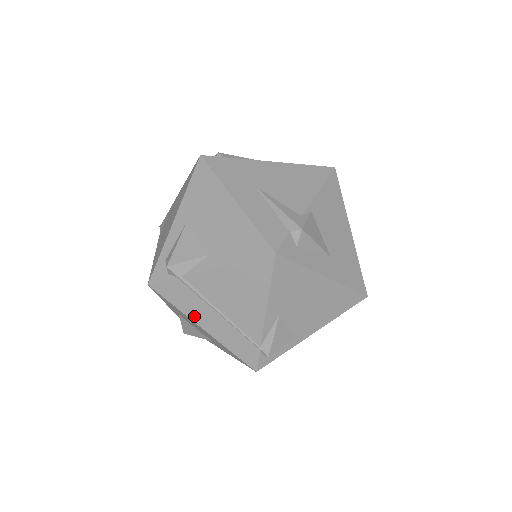
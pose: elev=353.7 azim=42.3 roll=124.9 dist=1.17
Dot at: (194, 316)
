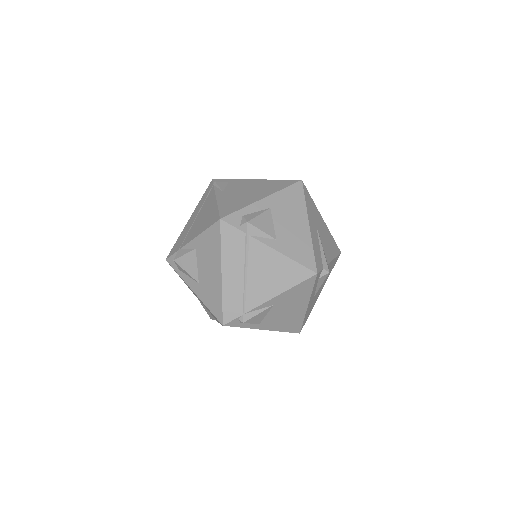
Dot at: (226, 262)
